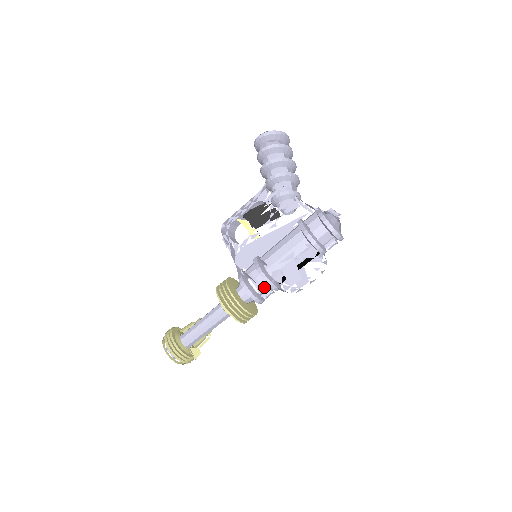
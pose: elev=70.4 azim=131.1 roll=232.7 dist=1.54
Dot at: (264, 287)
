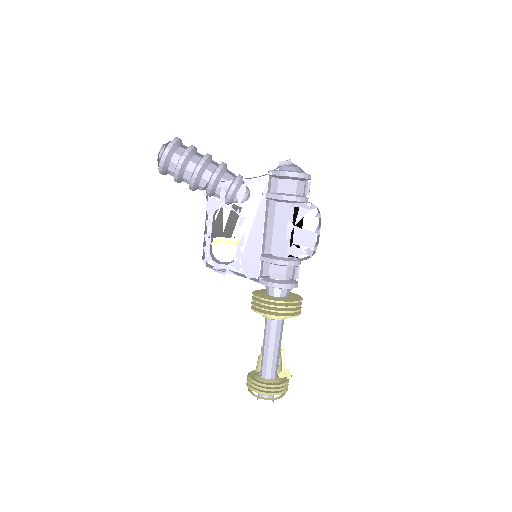
Dot at: (283, 272)
